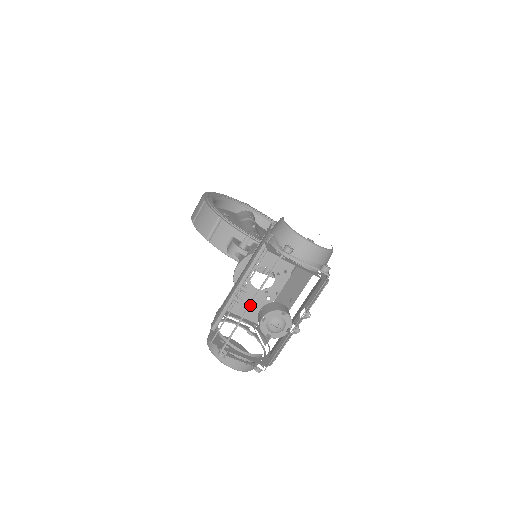
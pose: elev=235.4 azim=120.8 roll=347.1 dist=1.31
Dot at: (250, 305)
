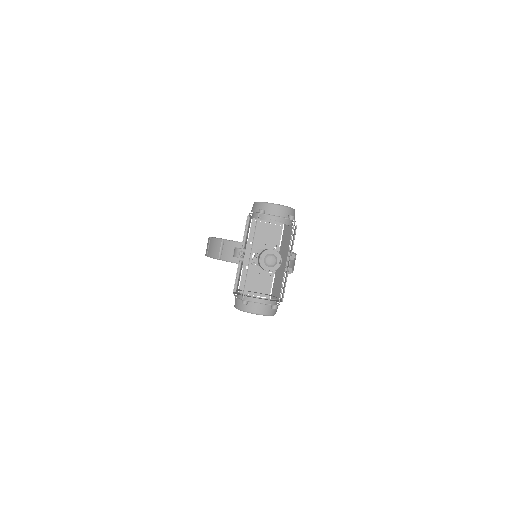
Dot at: (250, 256)
